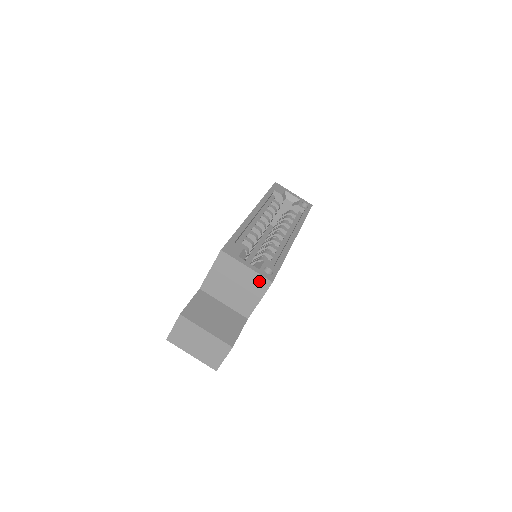
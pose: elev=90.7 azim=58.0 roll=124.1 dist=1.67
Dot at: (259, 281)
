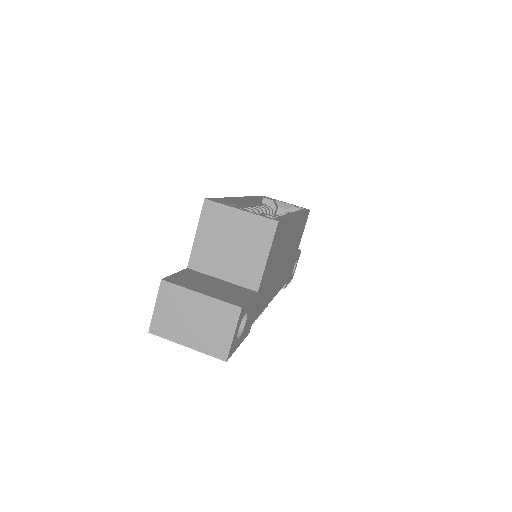
Dot at: (261, 226)
